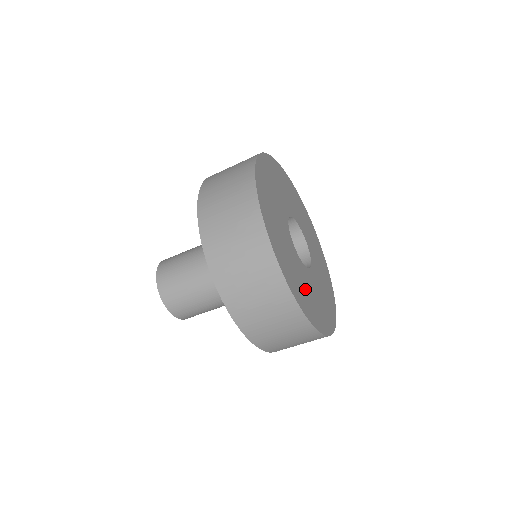
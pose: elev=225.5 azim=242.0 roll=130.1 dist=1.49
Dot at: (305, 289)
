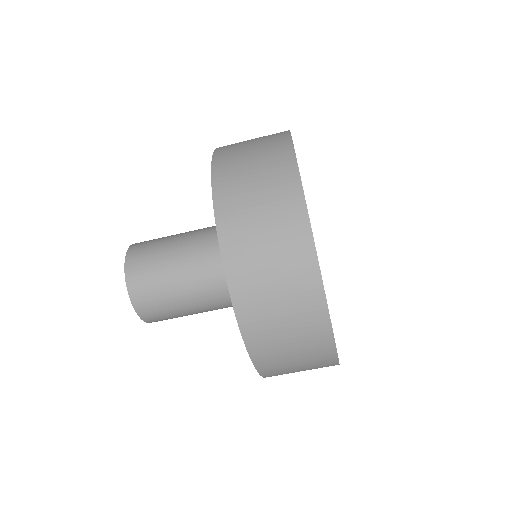
Dot at: occluded
